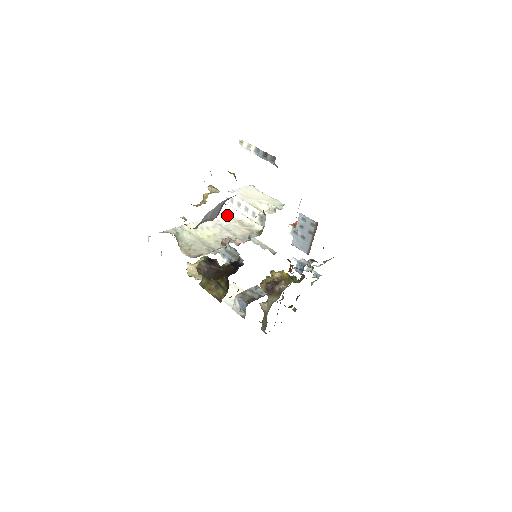
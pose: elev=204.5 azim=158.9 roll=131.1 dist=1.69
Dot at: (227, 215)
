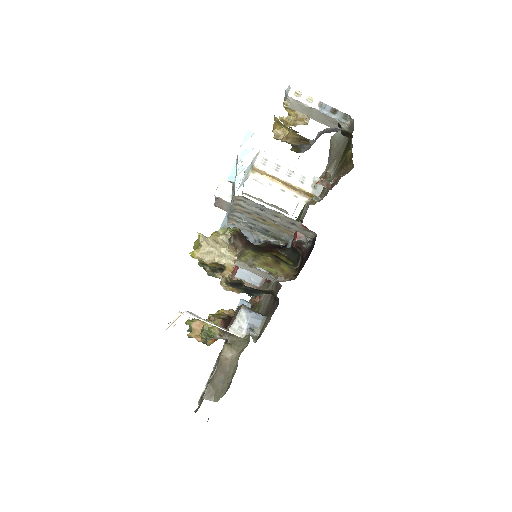
Dot at: occluded
